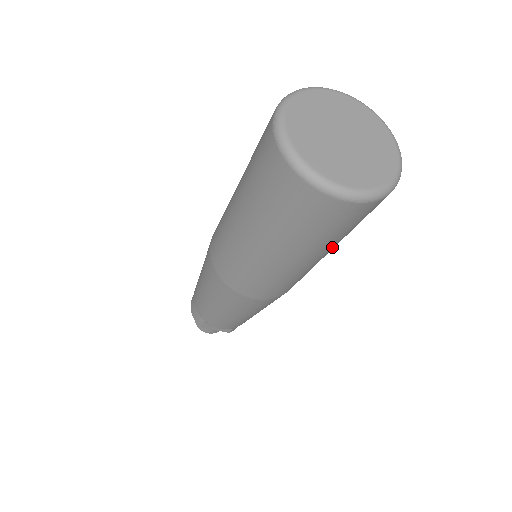
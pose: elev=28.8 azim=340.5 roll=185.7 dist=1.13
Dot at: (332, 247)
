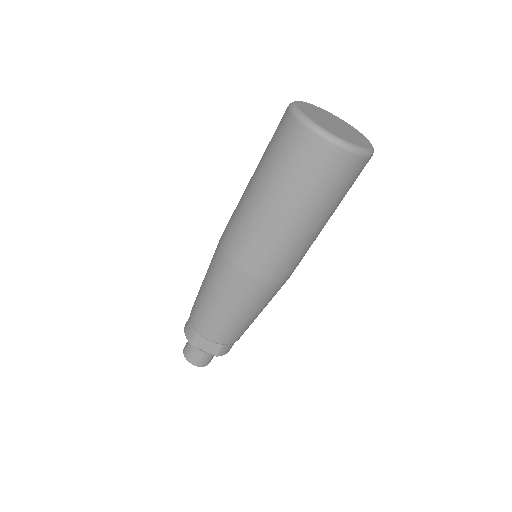
Dot at: (323, 214)
